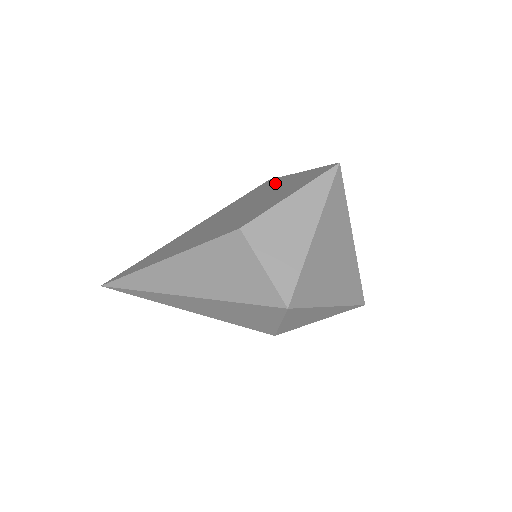
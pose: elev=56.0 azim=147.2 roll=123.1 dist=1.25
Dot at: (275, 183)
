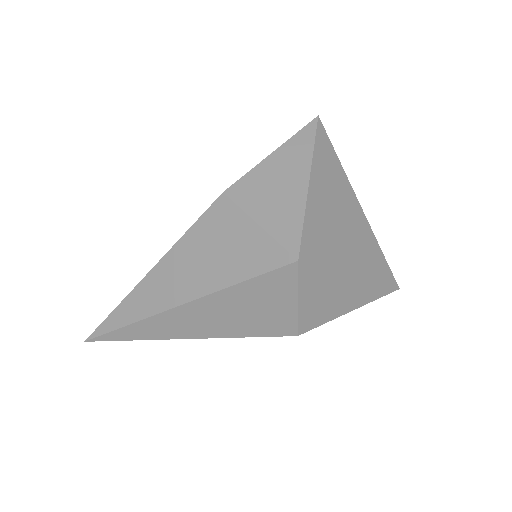
Dot at: occluded
